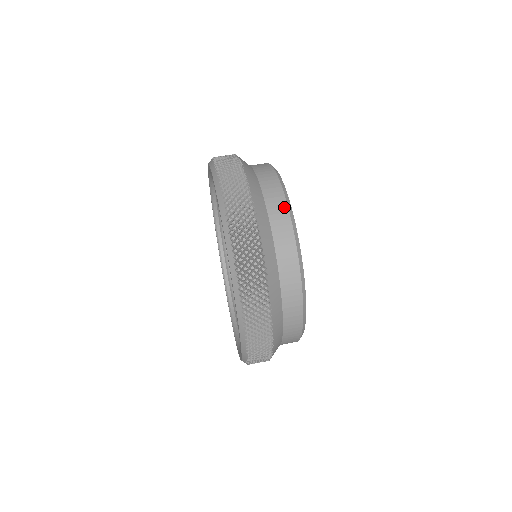
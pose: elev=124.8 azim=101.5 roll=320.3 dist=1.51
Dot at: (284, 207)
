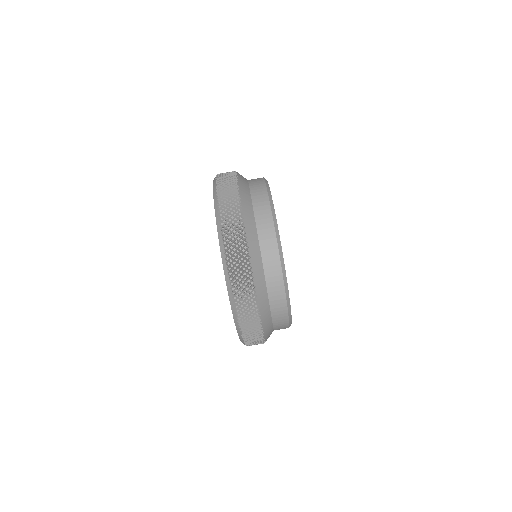
Dot at: (285, 314)
